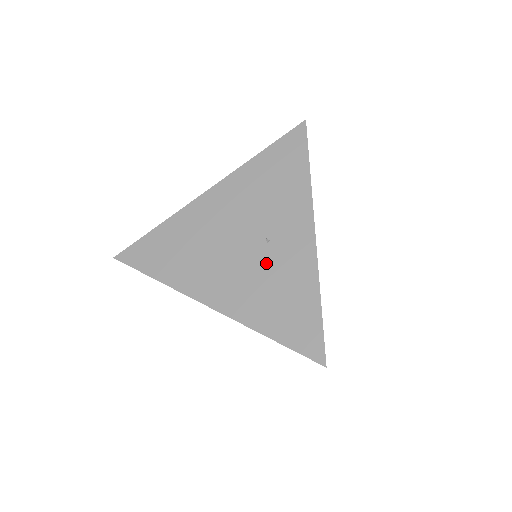
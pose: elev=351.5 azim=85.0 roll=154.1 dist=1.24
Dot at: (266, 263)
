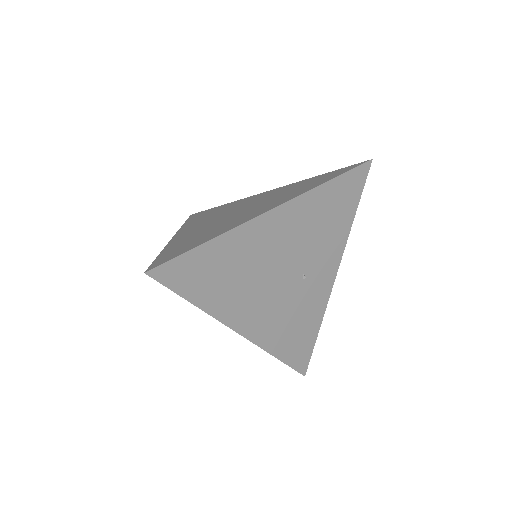
Dot at: (296, 298)
